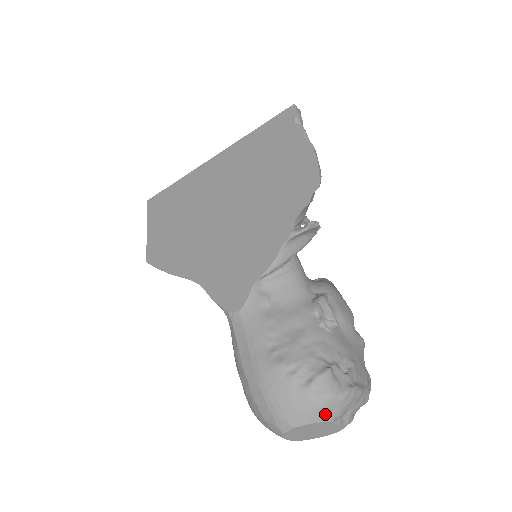
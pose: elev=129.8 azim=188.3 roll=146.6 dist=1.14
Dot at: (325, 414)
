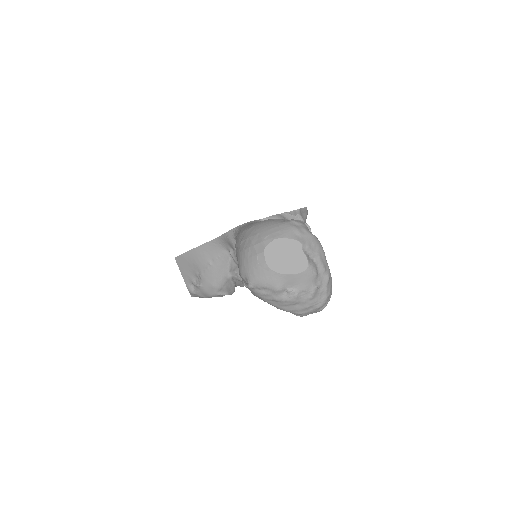
Dot at: (298, 236)
